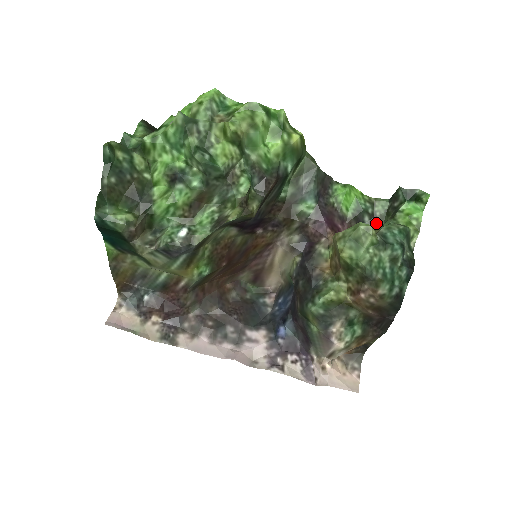
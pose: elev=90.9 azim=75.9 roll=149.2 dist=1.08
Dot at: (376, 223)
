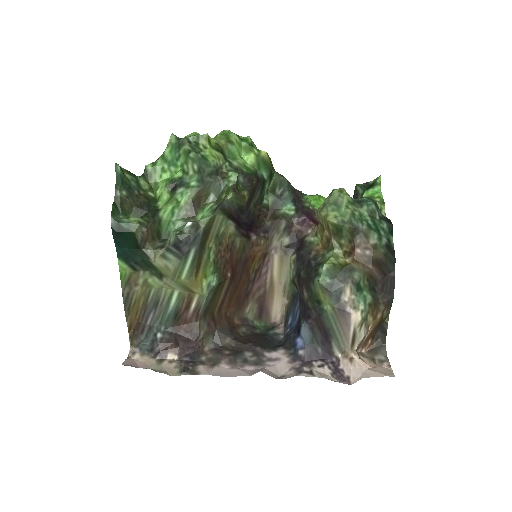
Dot at: occluded
